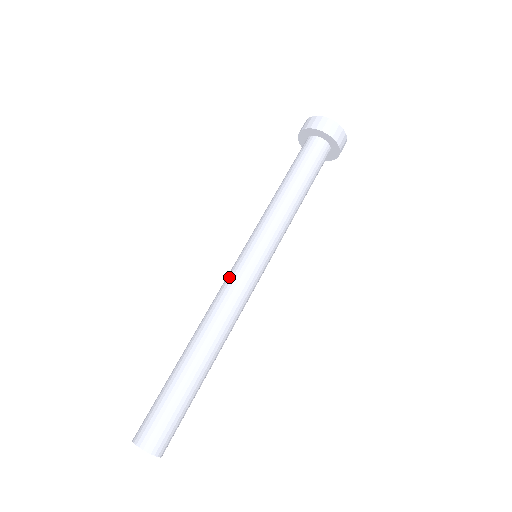
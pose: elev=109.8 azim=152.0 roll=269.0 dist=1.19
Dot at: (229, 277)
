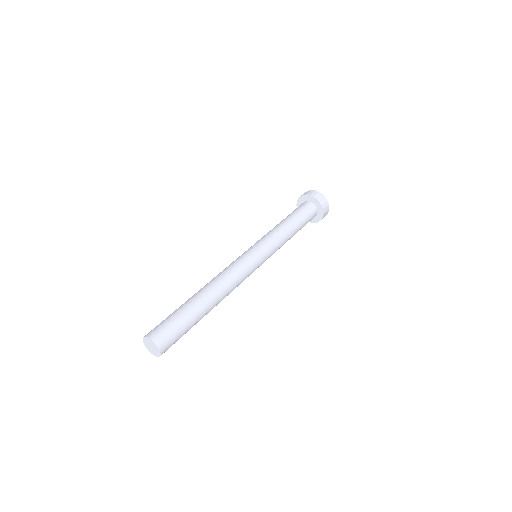
Dot at: occluded
